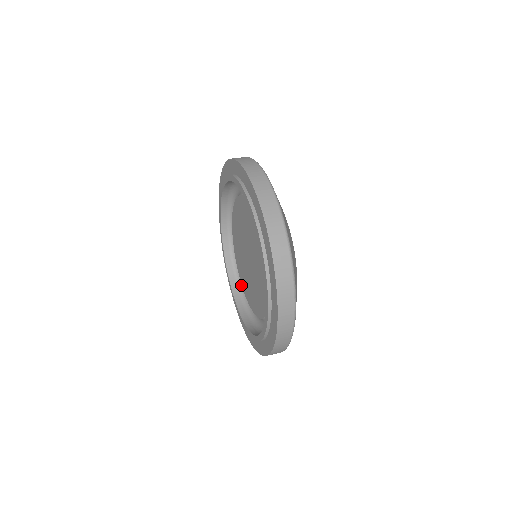
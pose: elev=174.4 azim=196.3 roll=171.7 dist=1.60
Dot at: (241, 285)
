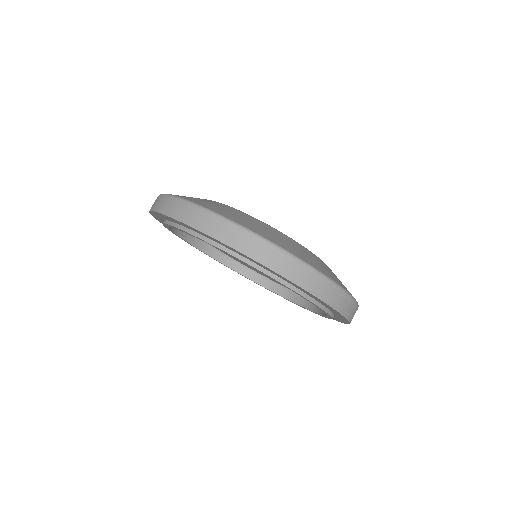
Dot at: occluded
